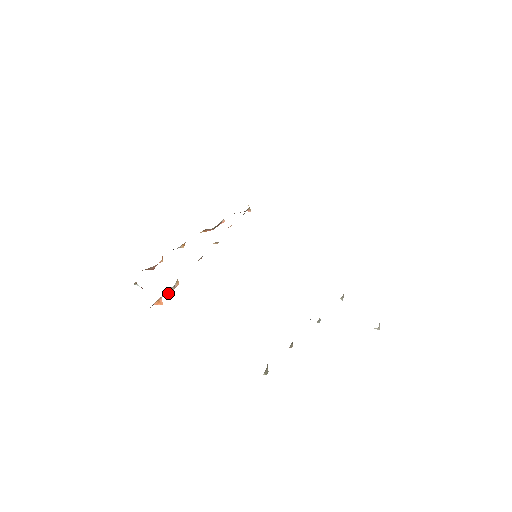
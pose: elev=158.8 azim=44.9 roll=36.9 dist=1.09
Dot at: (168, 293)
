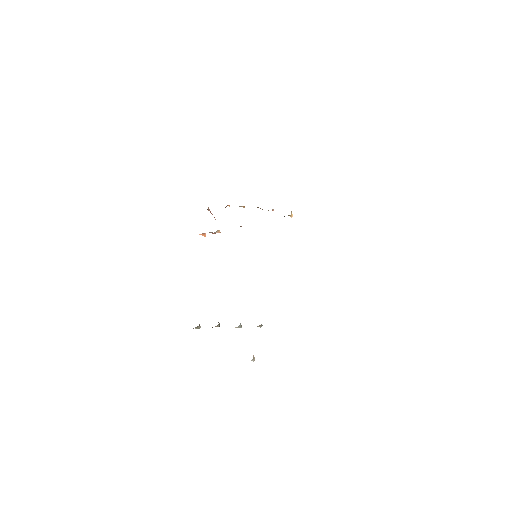
Dot at: occluded
